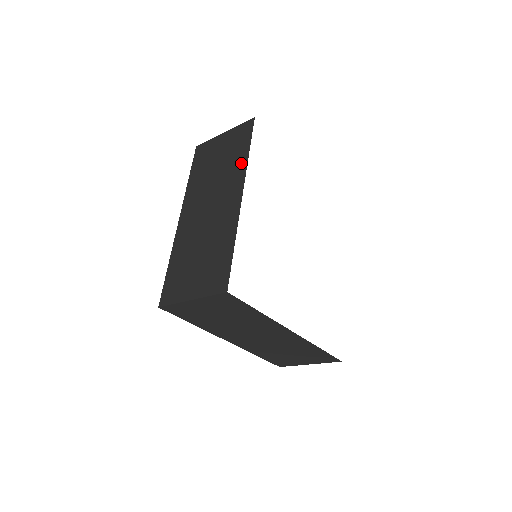
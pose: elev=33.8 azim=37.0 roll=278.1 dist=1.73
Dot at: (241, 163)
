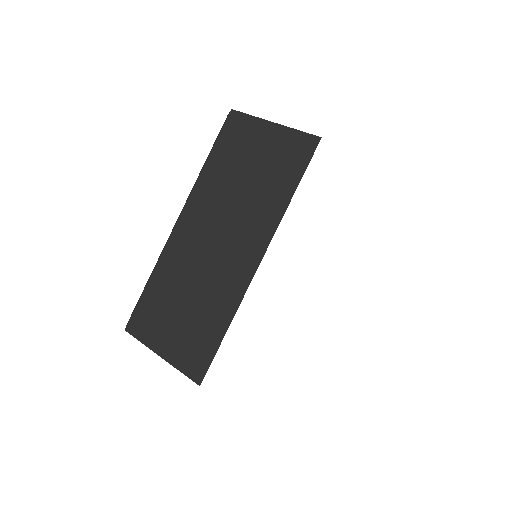
Dot at: (276, 207)
